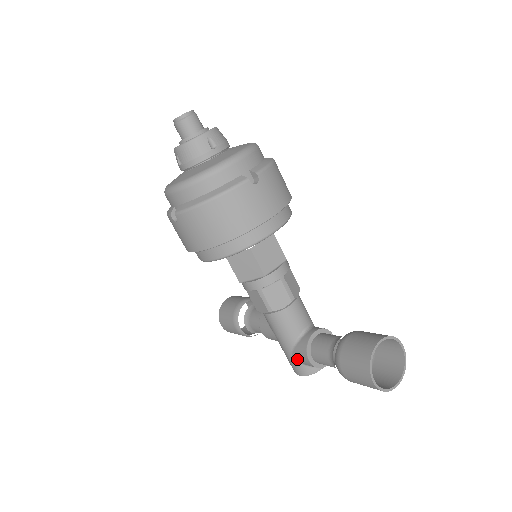
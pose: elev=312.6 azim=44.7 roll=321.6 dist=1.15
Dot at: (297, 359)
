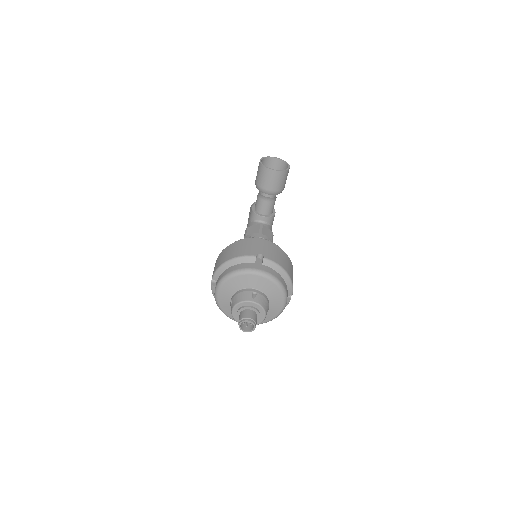
Dot at: occluded
